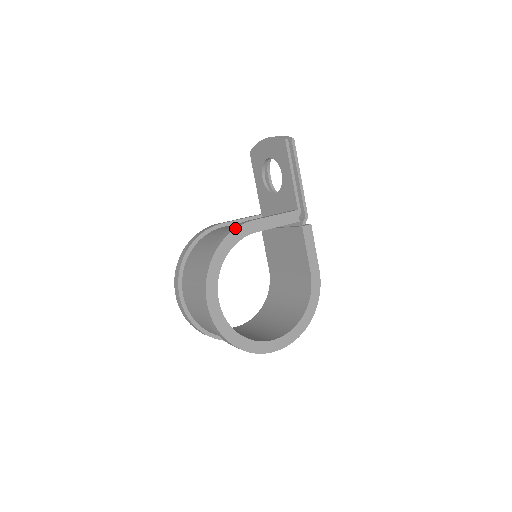
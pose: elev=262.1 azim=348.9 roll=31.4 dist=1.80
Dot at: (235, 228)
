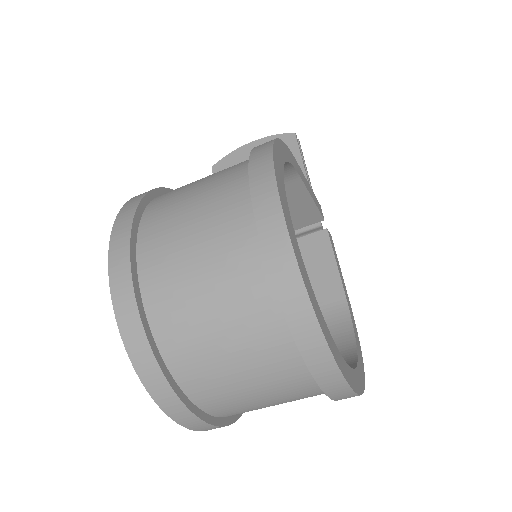
Dot at: (285, 144)
